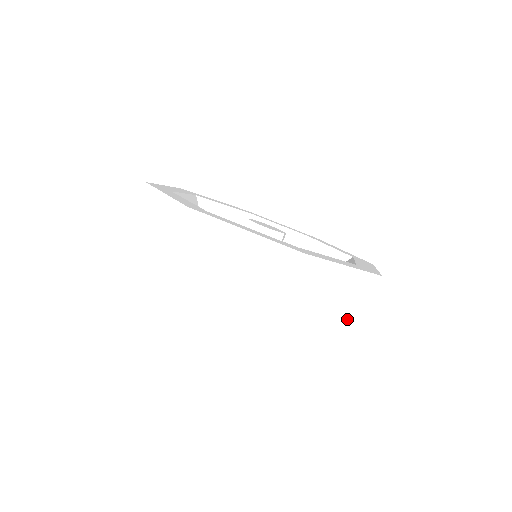
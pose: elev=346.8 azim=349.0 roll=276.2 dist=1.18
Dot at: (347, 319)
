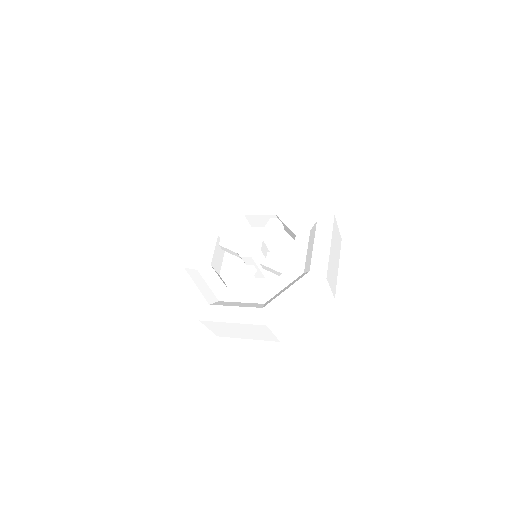
Dot at: (338, 244)
